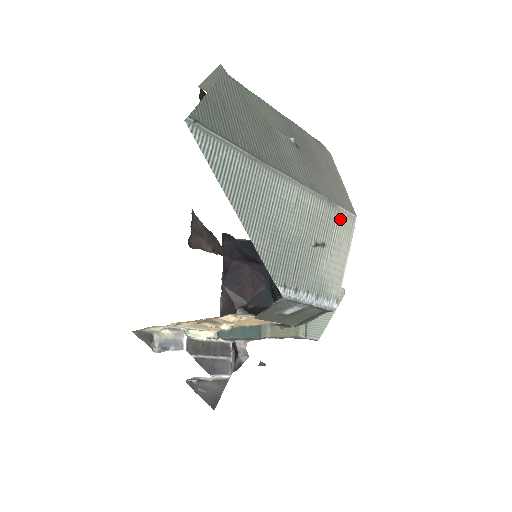
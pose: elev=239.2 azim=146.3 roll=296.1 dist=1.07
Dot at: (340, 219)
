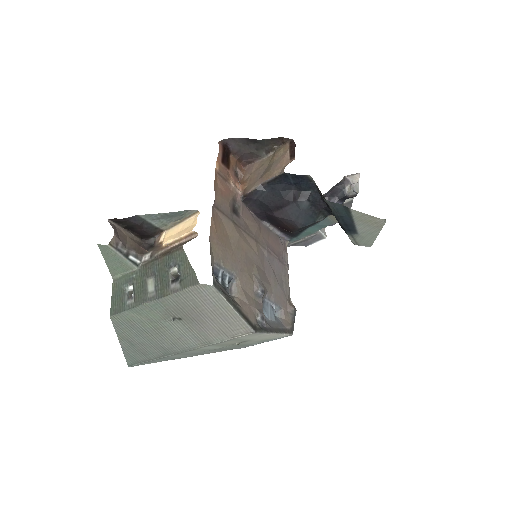
Dot at: (242, 337)
